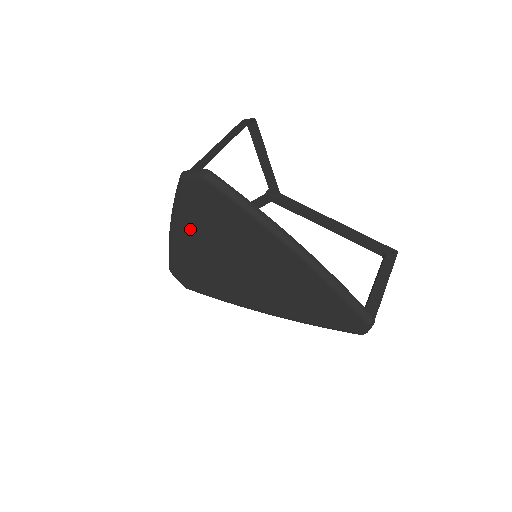
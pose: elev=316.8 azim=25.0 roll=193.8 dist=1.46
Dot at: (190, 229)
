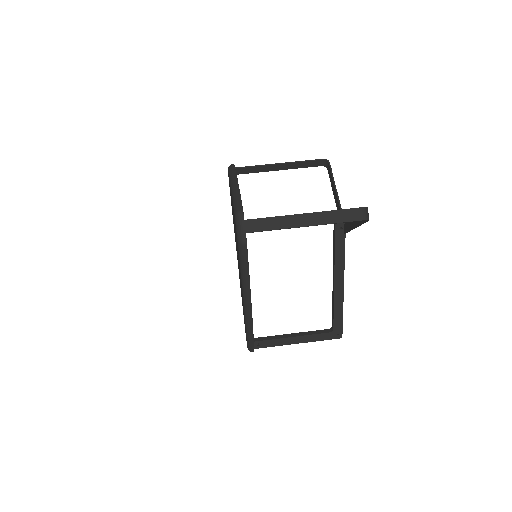
Dot at: occluded
